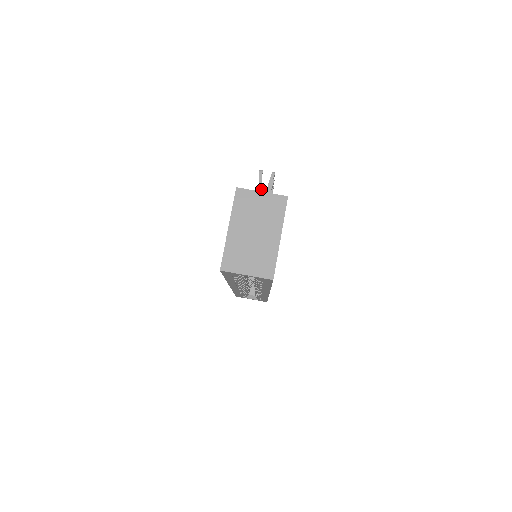
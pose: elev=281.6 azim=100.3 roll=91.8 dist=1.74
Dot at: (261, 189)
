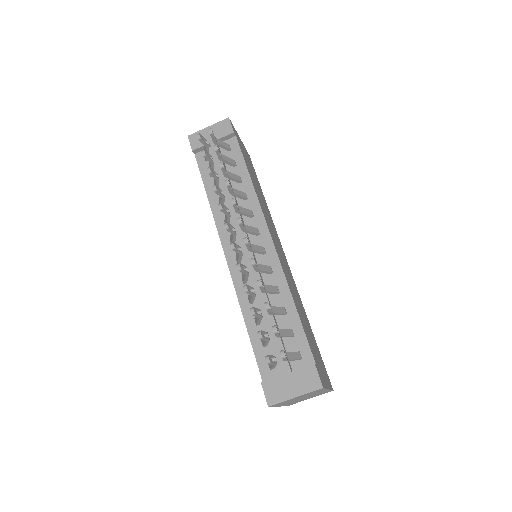
Dot at: (268, 340)
